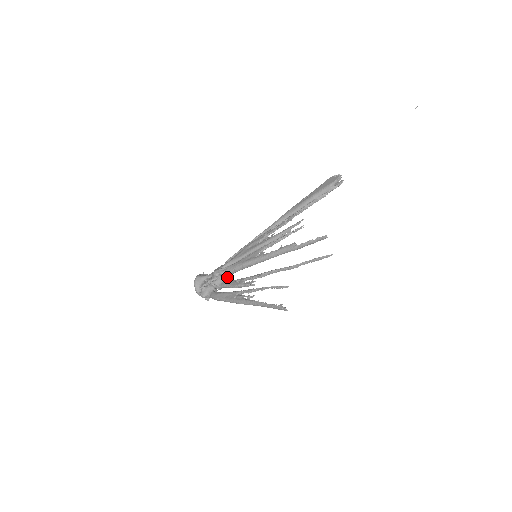
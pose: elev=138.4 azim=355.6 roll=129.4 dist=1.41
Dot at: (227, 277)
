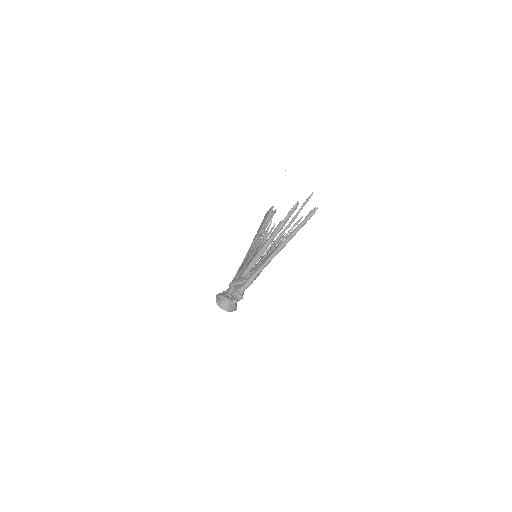
Dot at: occluded
